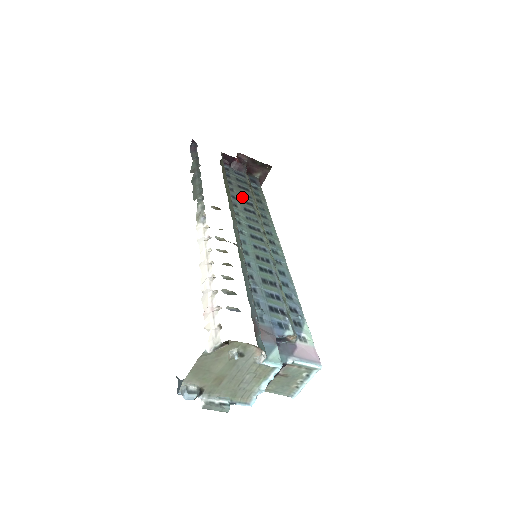
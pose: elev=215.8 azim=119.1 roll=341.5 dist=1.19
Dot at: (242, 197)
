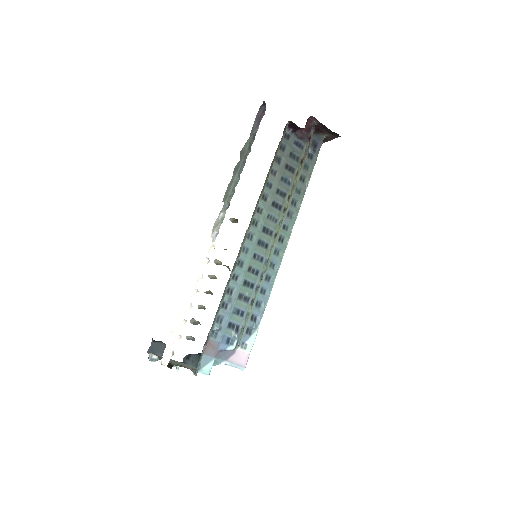
Dot at: (280, 185)
